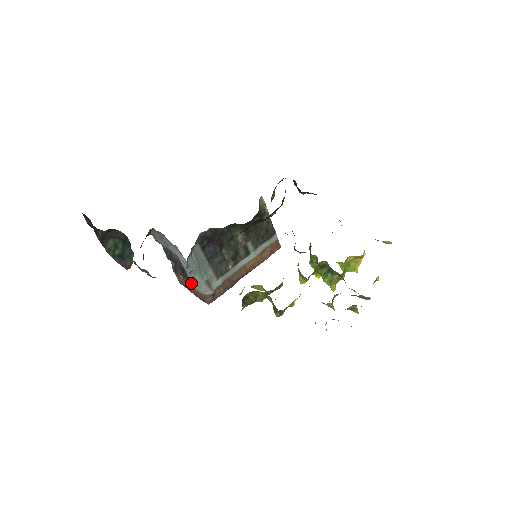
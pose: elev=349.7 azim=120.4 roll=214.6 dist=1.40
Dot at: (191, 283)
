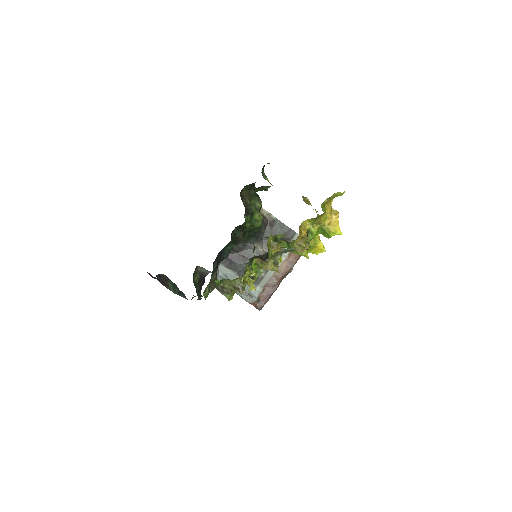
Dot at: (205, 293)
